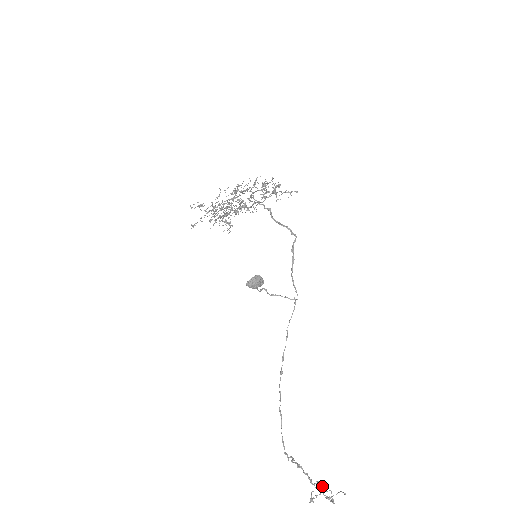
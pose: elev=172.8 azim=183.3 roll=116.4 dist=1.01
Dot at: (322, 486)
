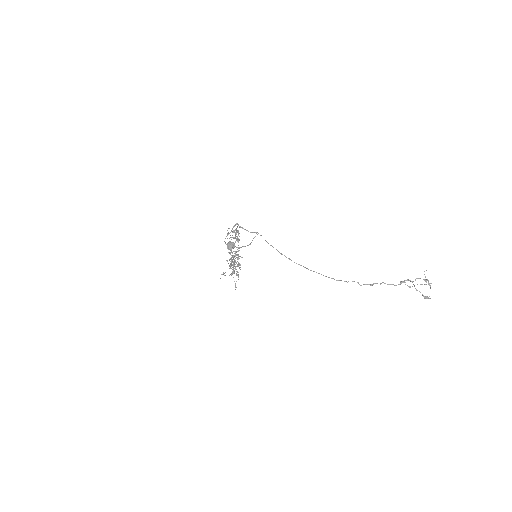
Dot at: occluded
